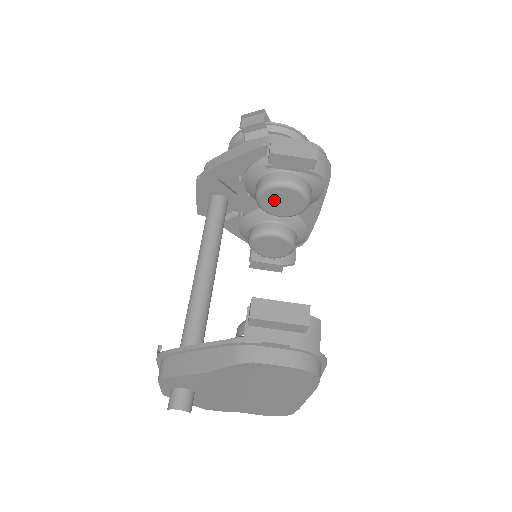
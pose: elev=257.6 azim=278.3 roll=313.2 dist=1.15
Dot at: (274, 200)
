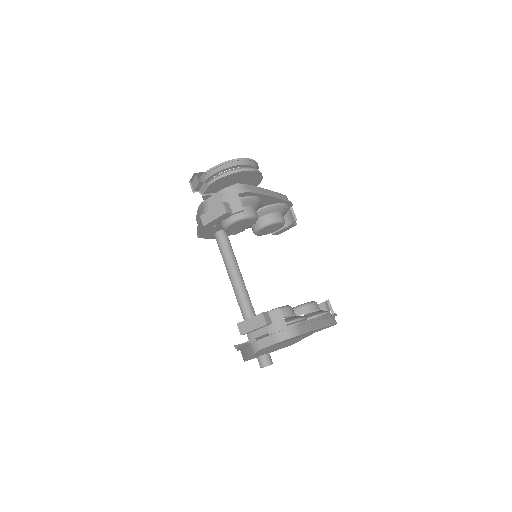
Dot at: (236, 228)
